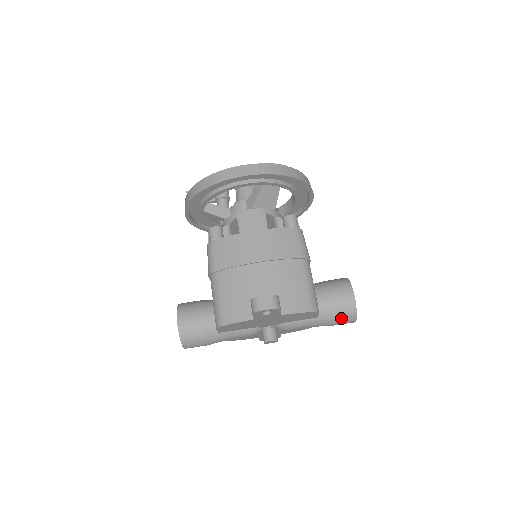
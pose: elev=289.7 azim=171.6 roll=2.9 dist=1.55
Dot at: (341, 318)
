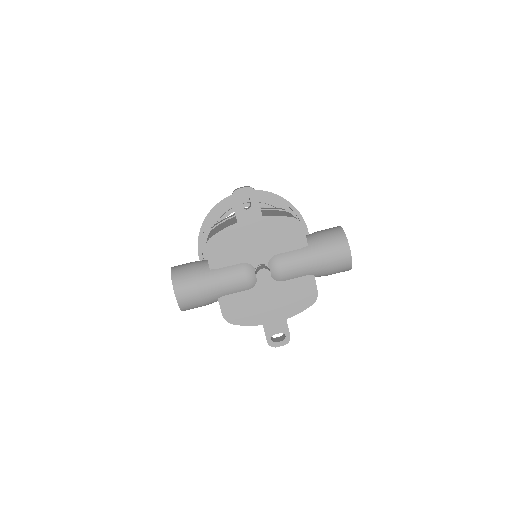
Dot at: (332, 243)
